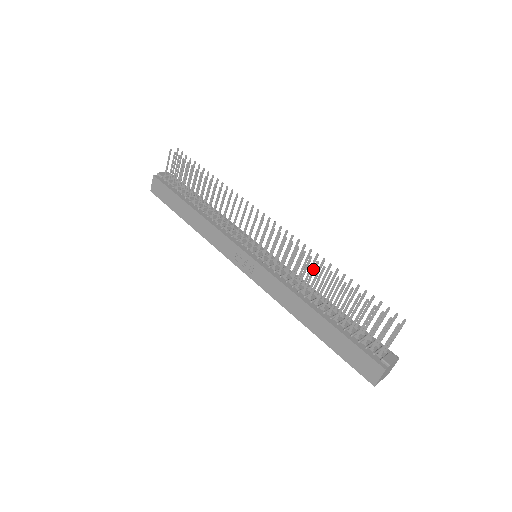
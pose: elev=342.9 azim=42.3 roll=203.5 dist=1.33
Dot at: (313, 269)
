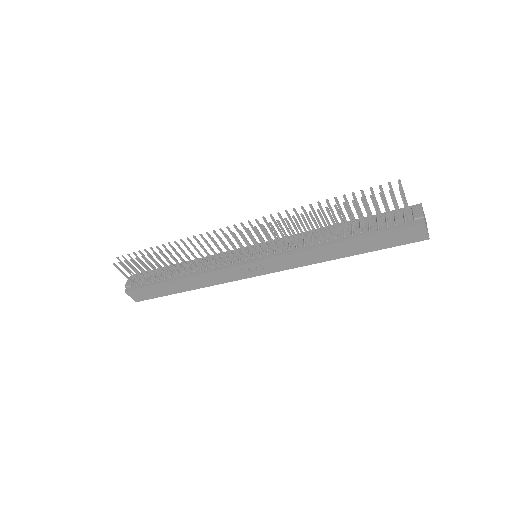
Dot at: (304, 222)
